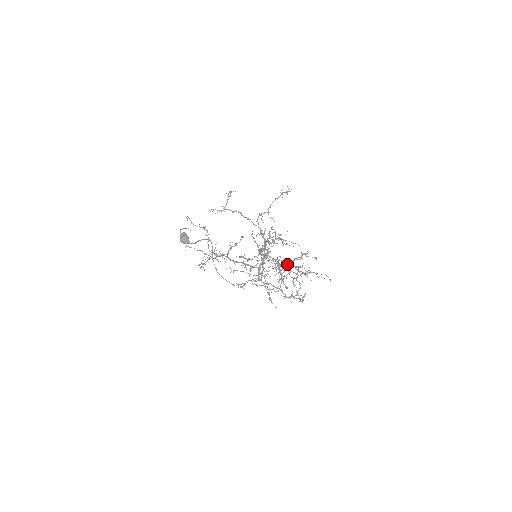
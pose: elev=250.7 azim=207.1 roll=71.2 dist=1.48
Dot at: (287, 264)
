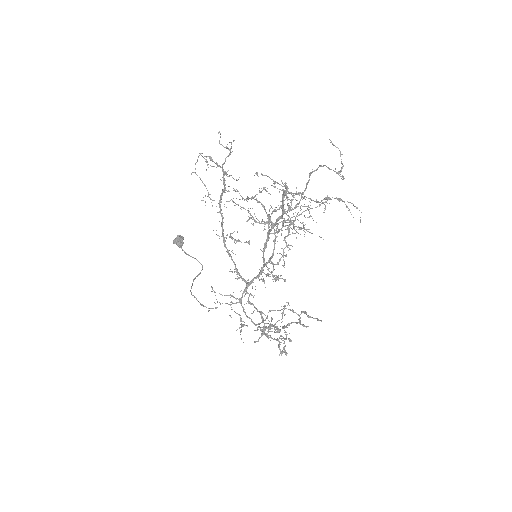
Dot at: (317, 168)
